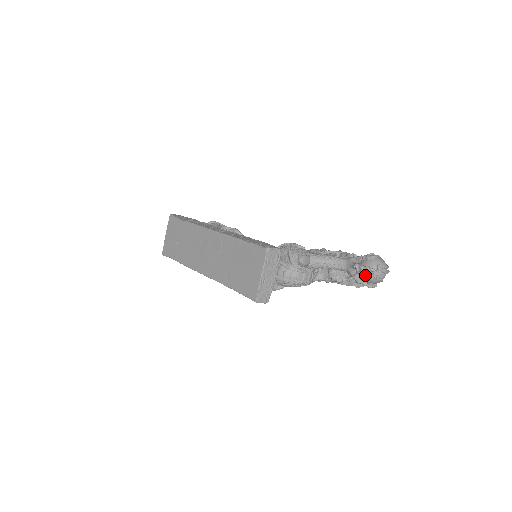
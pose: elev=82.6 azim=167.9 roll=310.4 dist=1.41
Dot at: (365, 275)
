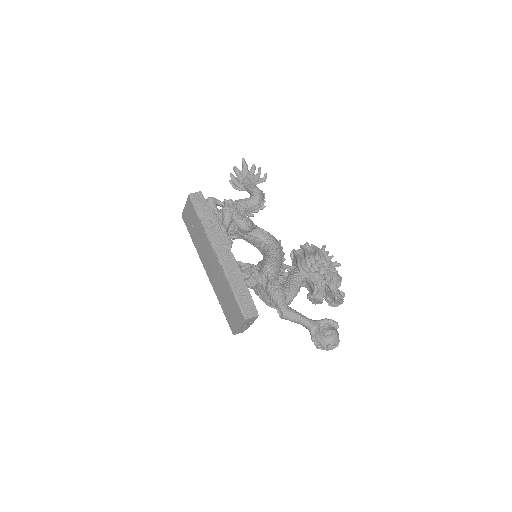
Dot at: occluded
